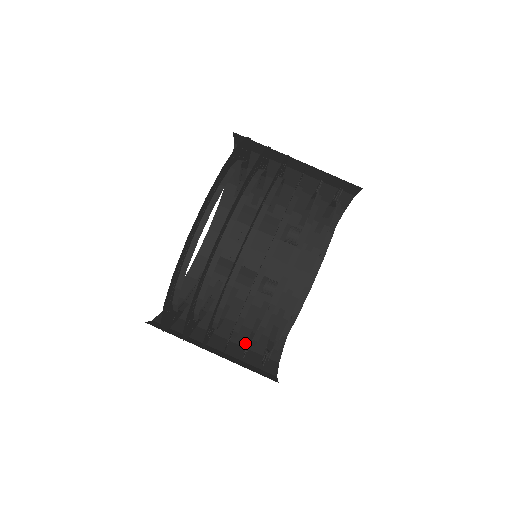
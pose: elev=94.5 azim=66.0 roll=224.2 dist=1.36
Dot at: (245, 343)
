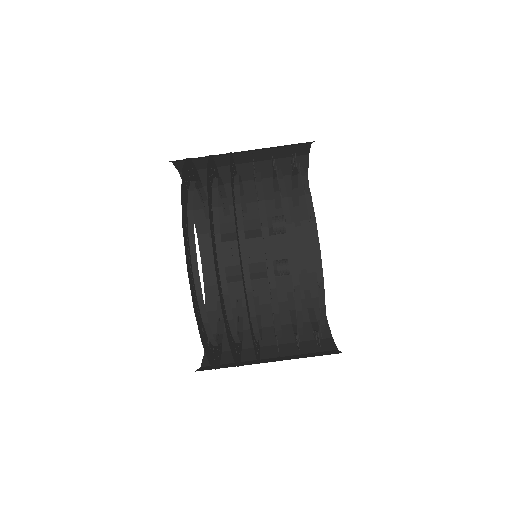
Dot at: (289, 319)
